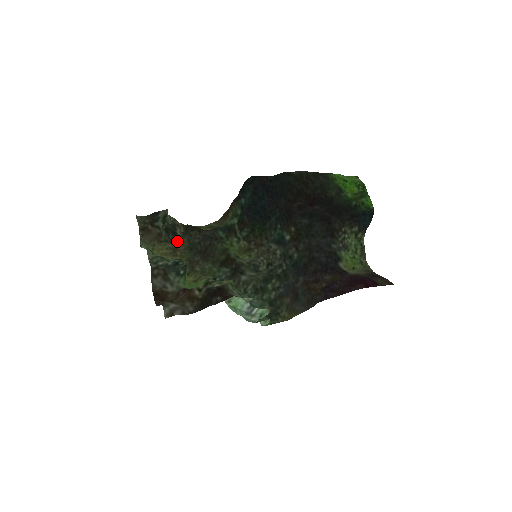
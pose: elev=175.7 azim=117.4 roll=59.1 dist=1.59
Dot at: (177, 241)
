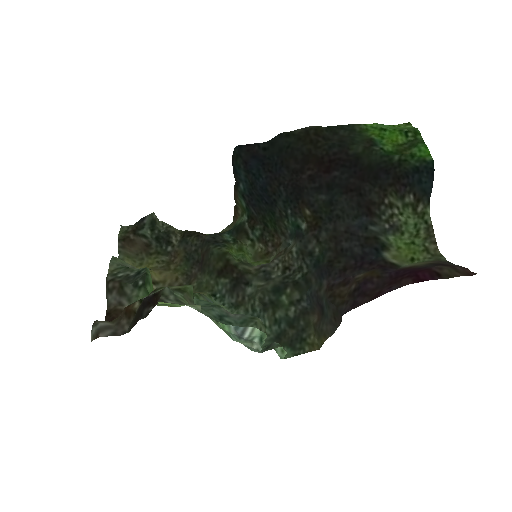
Dot at: (173, 252)
